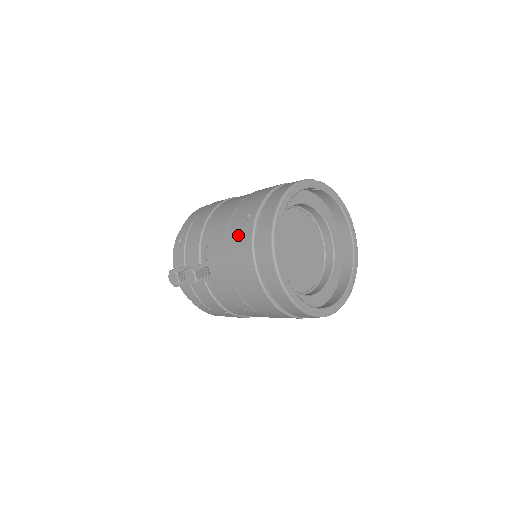
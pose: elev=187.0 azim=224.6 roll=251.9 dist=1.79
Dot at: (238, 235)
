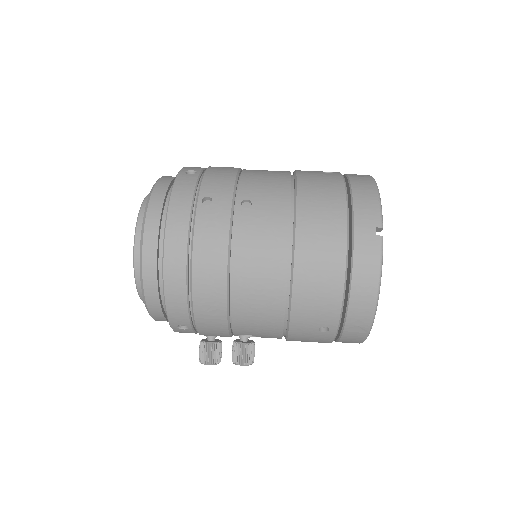
Dot at: (308, 339)
